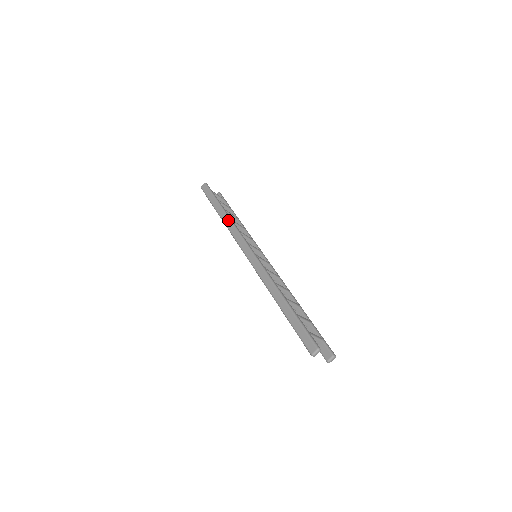
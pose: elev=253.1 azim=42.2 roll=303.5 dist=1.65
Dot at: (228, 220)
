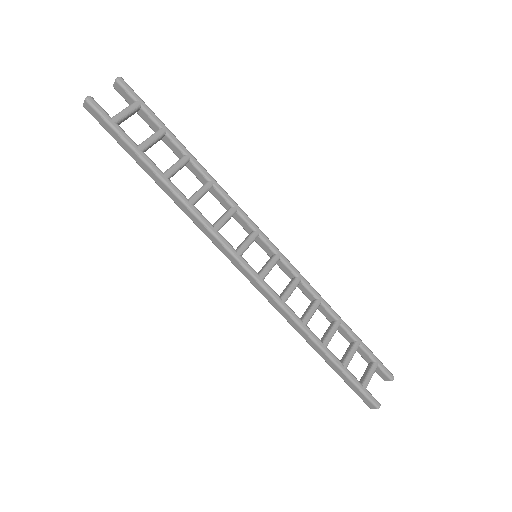
Dot at: (184, 208)
